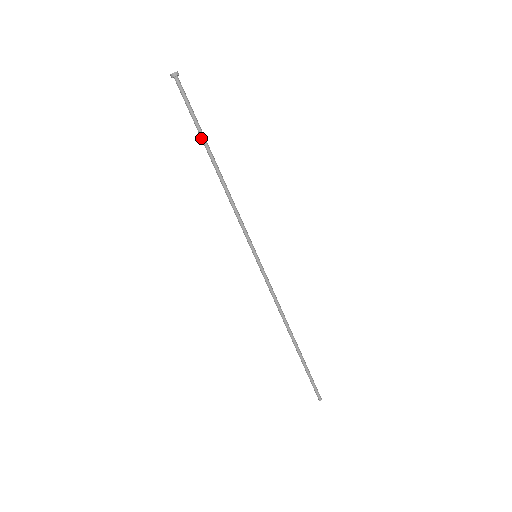
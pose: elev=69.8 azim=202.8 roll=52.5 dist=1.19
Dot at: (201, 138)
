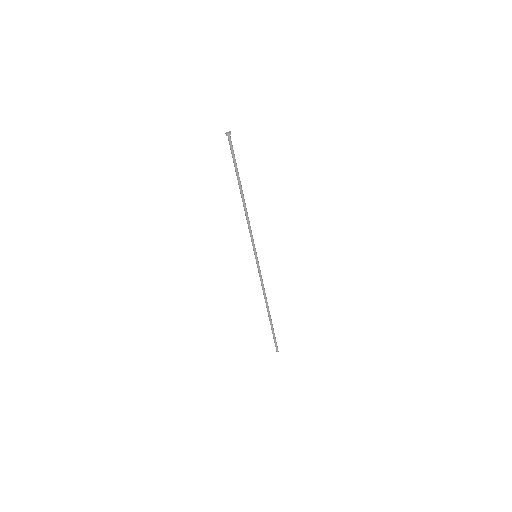
Dot at: (237, 177)
